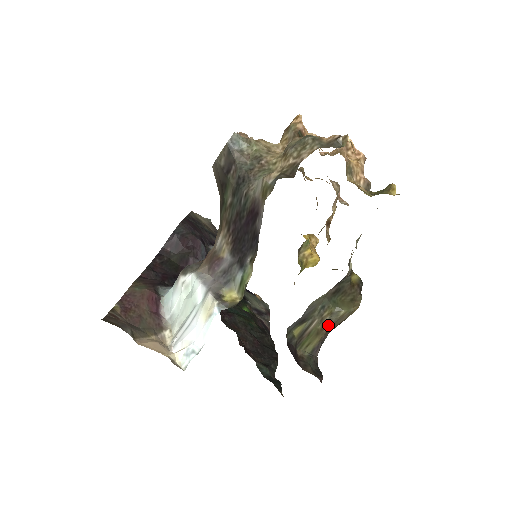
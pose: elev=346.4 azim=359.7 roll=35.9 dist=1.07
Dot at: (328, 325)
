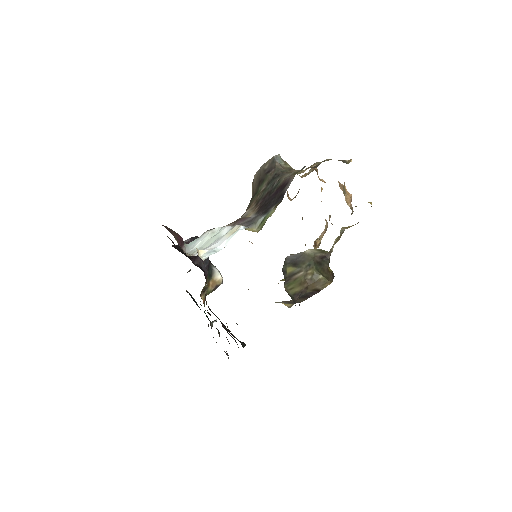
Dot at: (309, 283)
